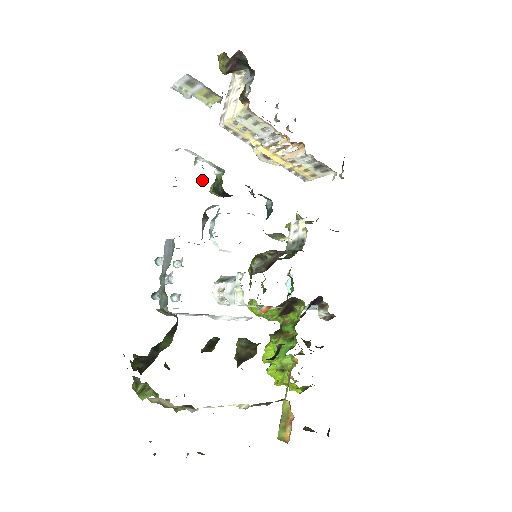
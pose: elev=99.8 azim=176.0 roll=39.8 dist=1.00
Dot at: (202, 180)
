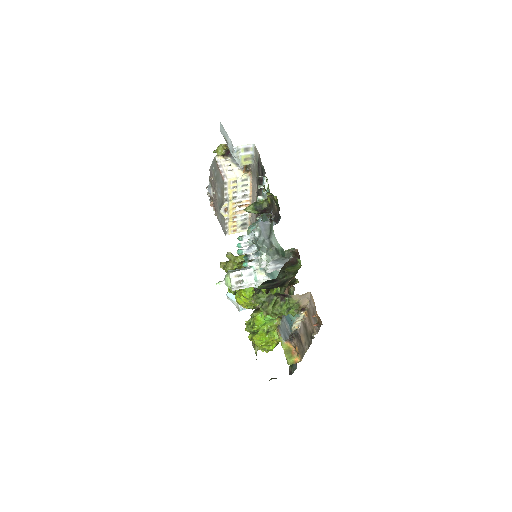
Dot at: (271, 196)
